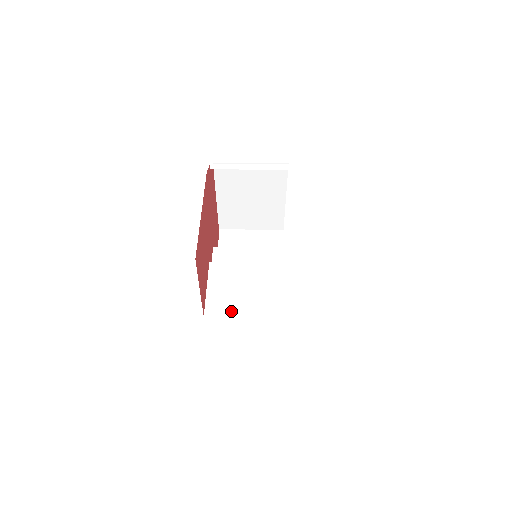
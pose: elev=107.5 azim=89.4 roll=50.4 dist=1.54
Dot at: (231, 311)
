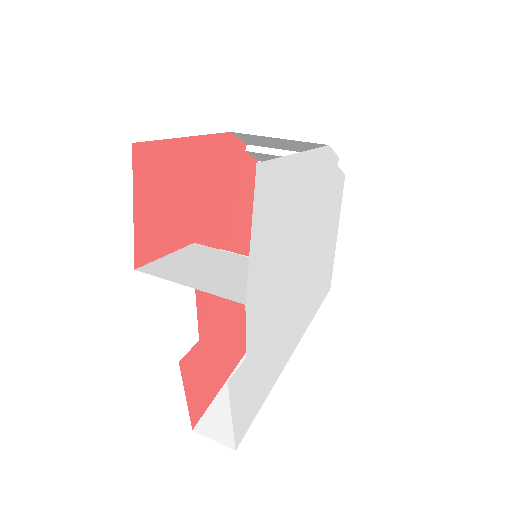
Dot at: (172, 276)
